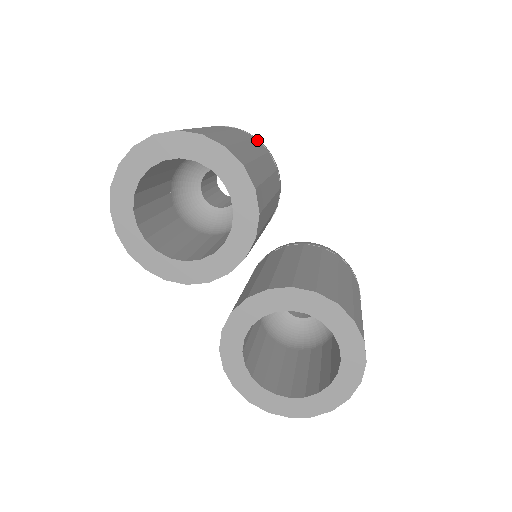
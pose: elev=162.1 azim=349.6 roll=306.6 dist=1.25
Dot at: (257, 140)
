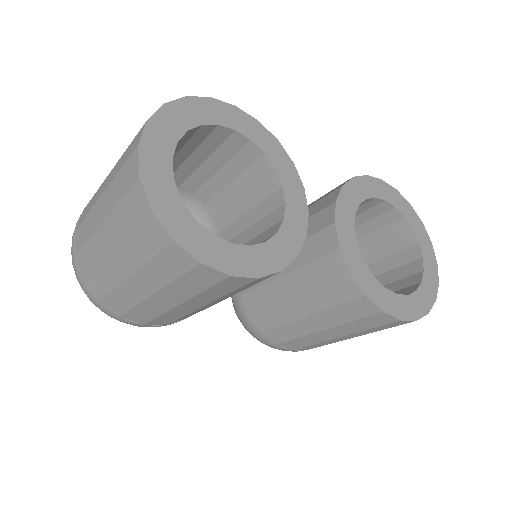
Dot at: occluded
